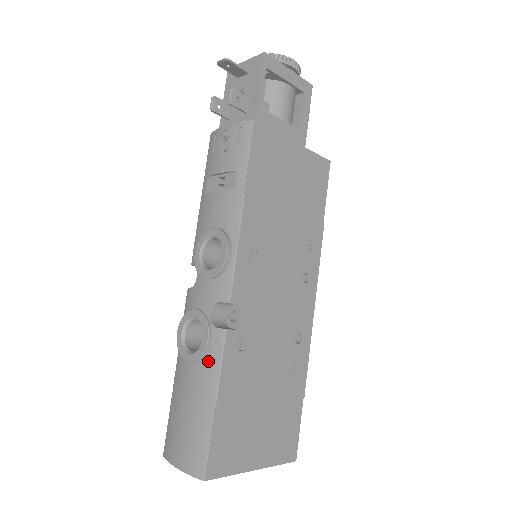
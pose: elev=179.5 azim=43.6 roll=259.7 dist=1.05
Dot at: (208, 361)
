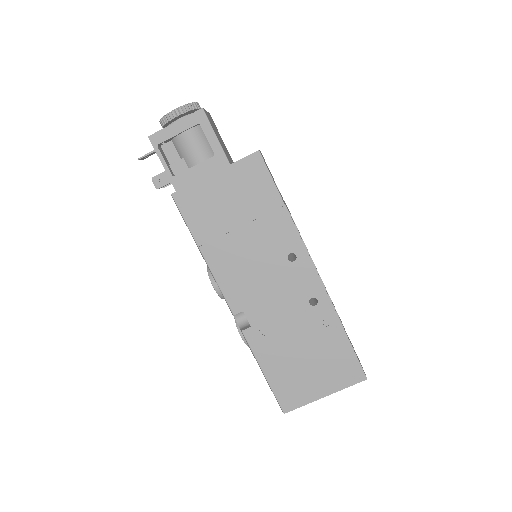
Dot at: occluded
